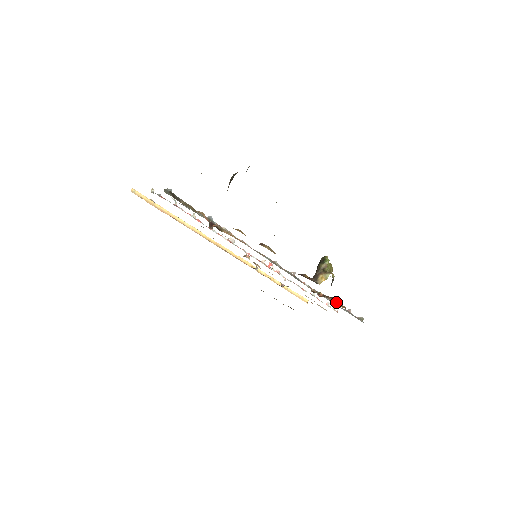
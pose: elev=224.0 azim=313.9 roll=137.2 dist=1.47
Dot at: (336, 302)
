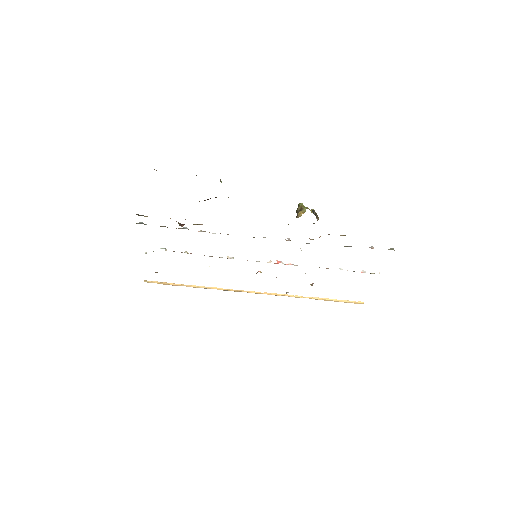
Dot at: occluded
